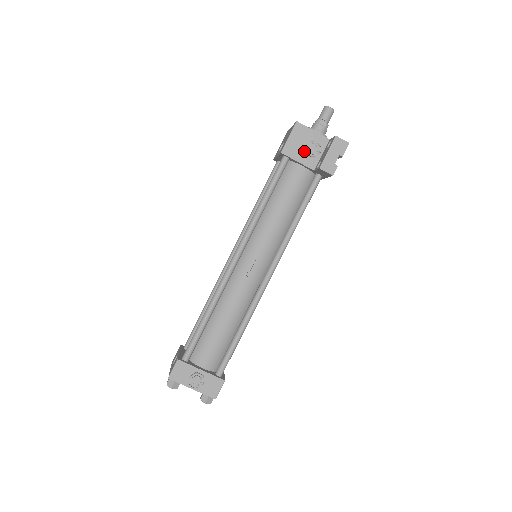
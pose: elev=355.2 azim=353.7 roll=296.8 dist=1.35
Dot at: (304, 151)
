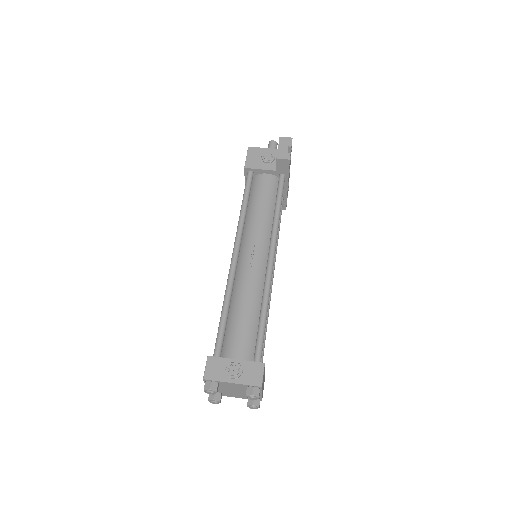
Dot at: (262, 162)
